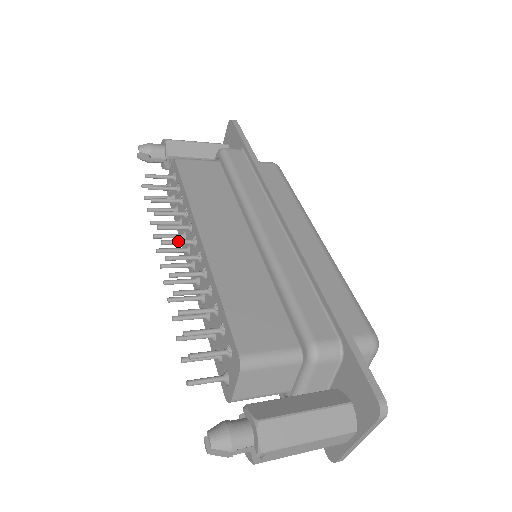
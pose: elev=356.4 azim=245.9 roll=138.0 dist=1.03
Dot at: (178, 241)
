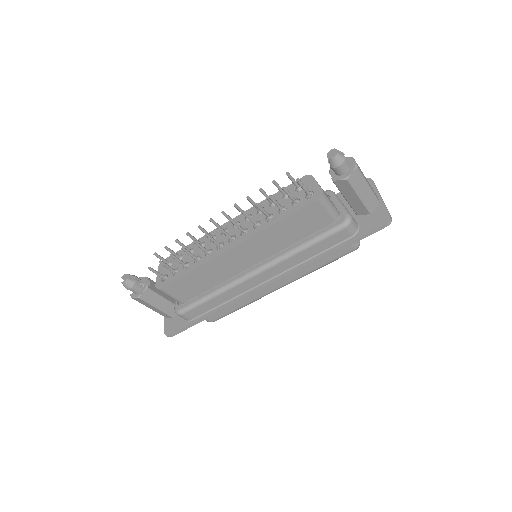
Dot at: (218, 224)
